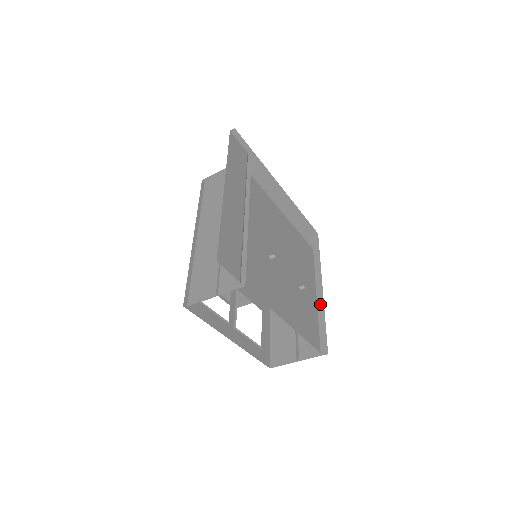
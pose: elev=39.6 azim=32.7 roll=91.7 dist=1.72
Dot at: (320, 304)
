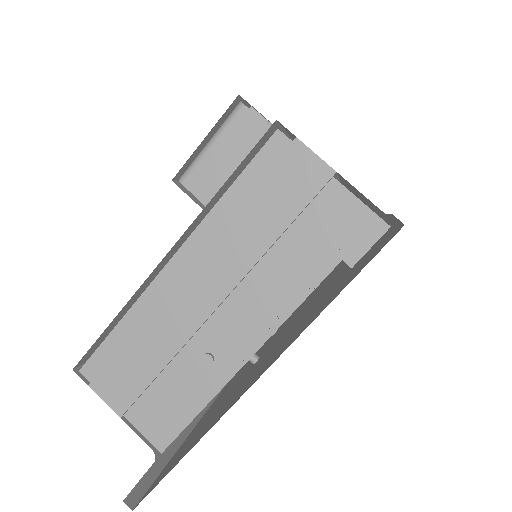
Dot at: occluded
